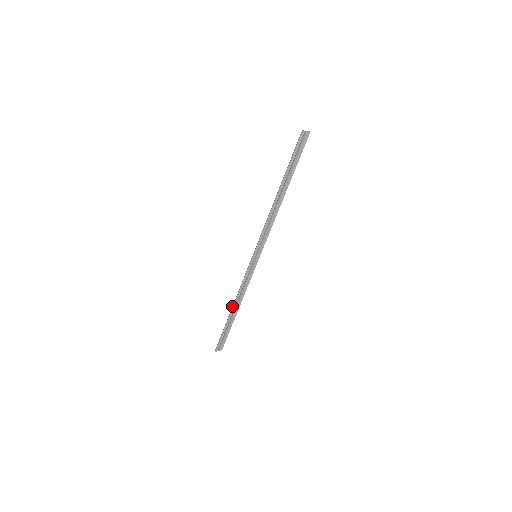
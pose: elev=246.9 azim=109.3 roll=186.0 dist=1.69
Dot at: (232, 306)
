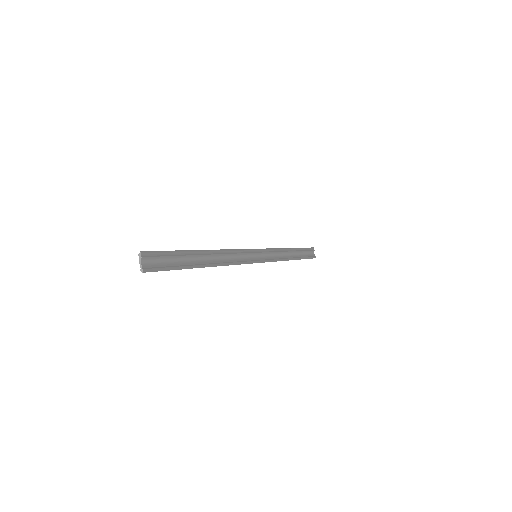
Dot at: (207, 252)
